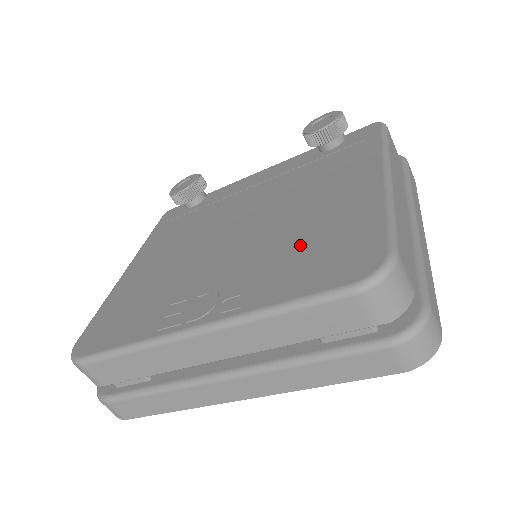
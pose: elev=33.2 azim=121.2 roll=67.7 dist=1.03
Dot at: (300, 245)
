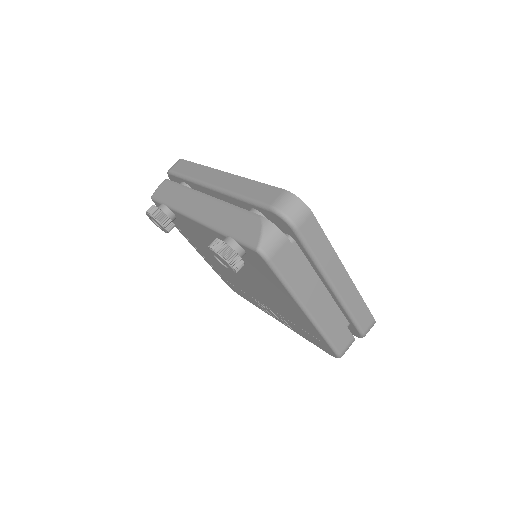
Dot at: (293, 321)
